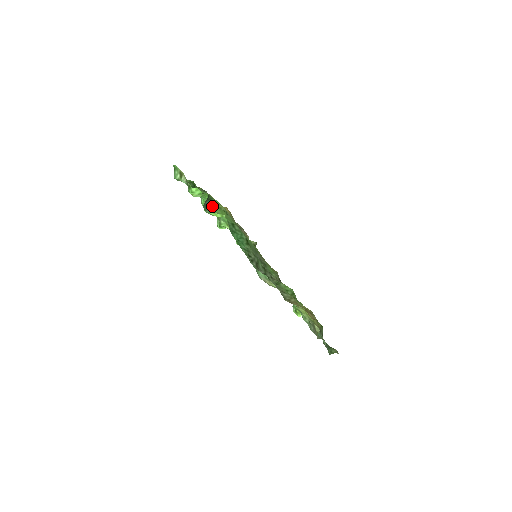
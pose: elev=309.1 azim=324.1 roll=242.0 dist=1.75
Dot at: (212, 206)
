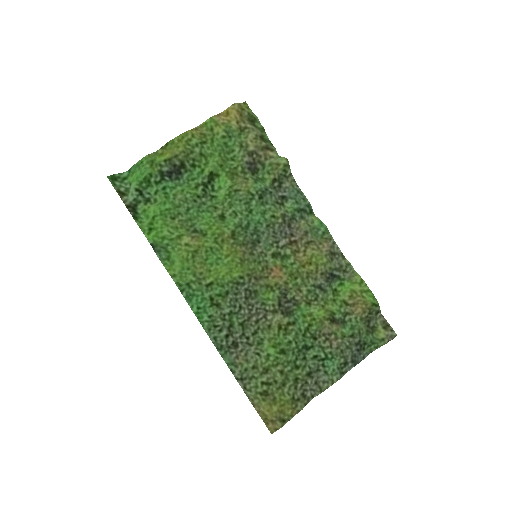
Dot at: (163, 251)
